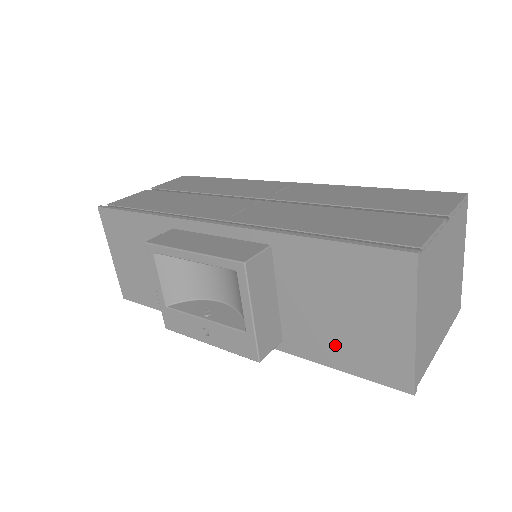
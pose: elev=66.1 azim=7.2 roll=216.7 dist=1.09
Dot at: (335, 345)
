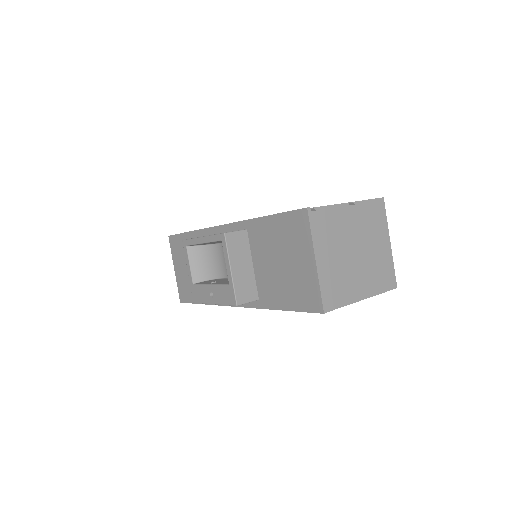
Dot at: (283, 291)
